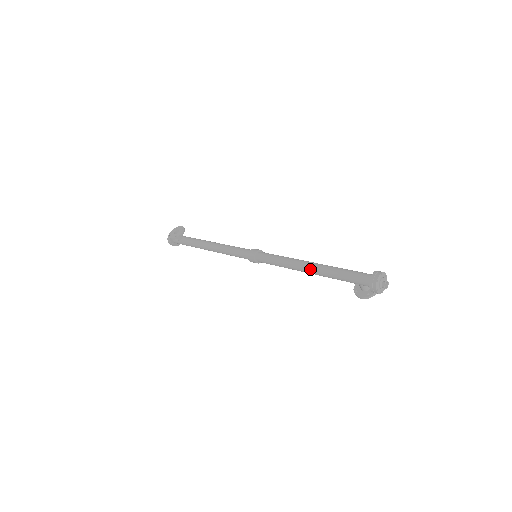
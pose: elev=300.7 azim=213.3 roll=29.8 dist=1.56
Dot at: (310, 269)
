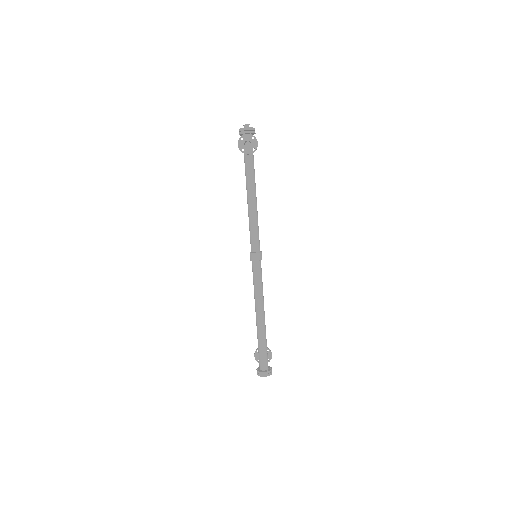
Dot at: (257, 319)
